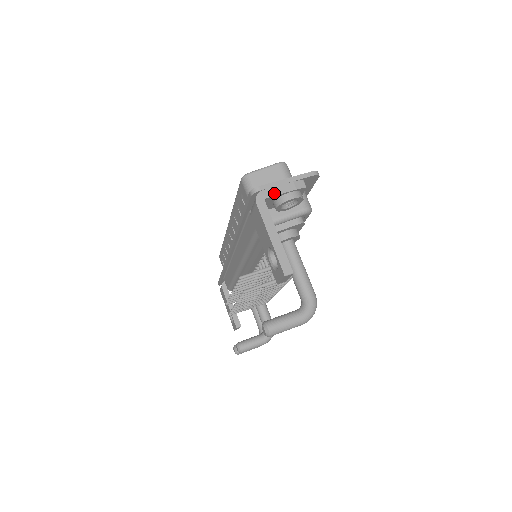
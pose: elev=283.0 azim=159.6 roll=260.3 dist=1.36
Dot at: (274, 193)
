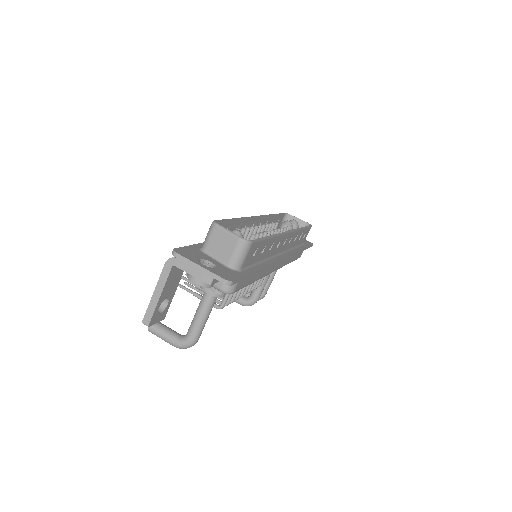
Dot at: (183, 267)
